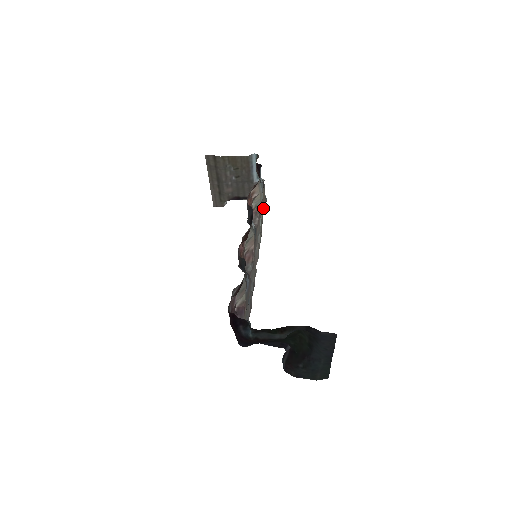
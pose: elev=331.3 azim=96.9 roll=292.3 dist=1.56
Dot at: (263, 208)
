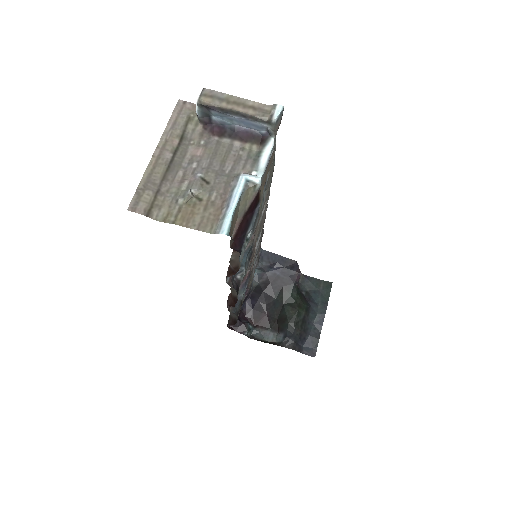
Dot at: (270, 164)
